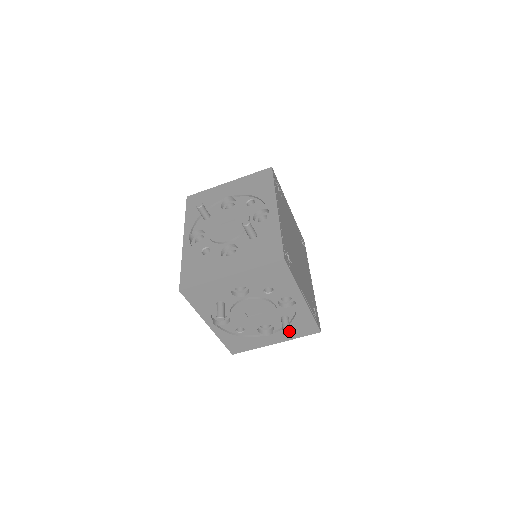
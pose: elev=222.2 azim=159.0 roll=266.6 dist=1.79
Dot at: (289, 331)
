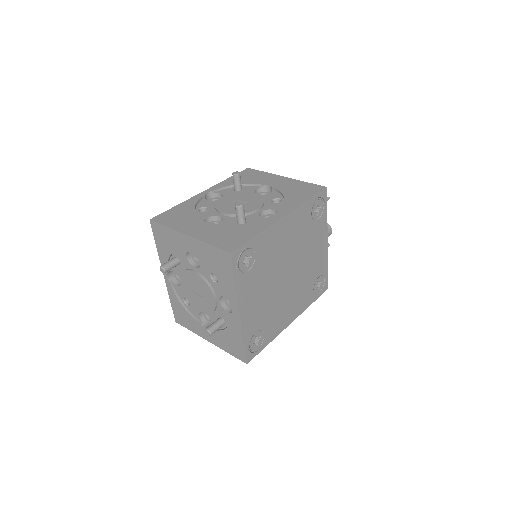
Dot at: (210, 331)
